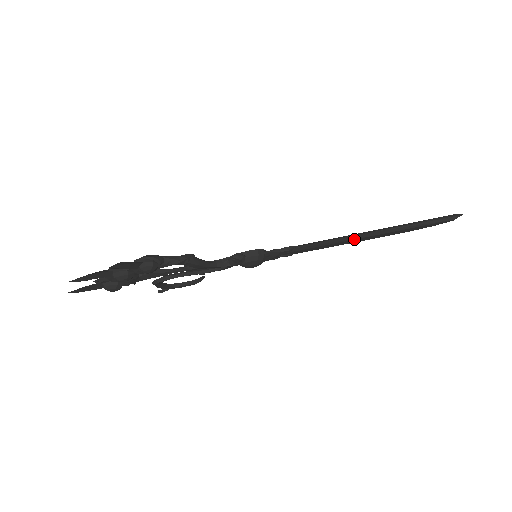
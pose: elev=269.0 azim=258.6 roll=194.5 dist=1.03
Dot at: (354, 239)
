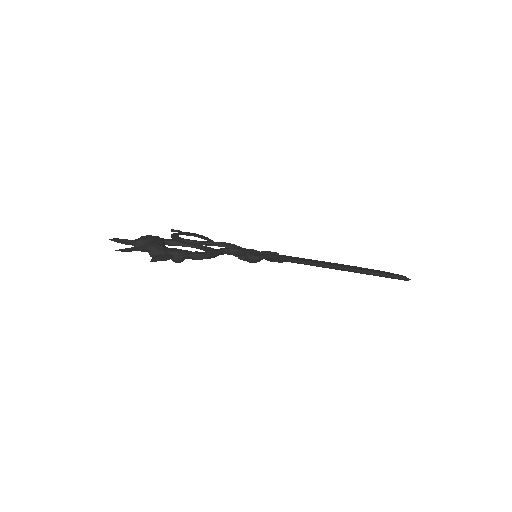
Dot at: (330, 268)
